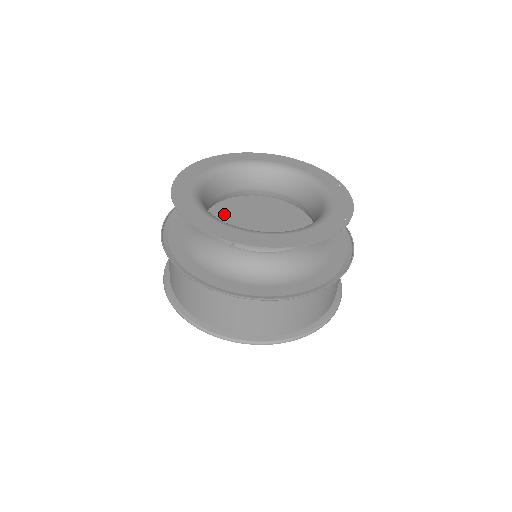
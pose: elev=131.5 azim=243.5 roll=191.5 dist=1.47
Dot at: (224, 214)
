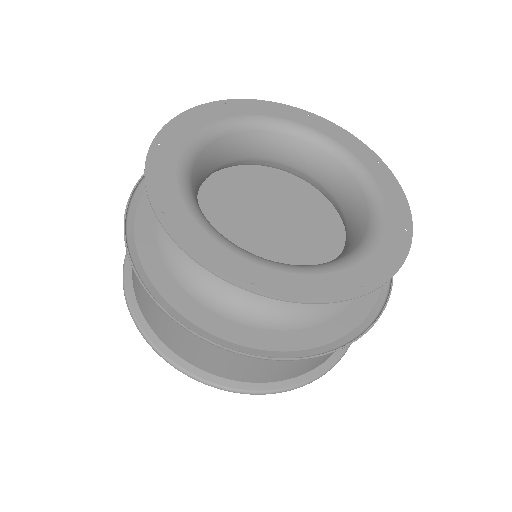
Dot at: (216, 205)
